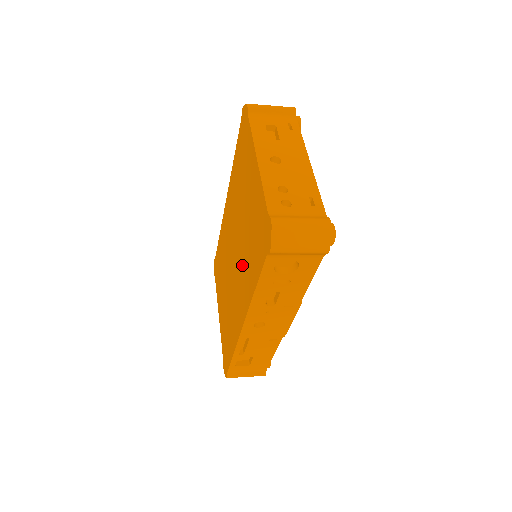
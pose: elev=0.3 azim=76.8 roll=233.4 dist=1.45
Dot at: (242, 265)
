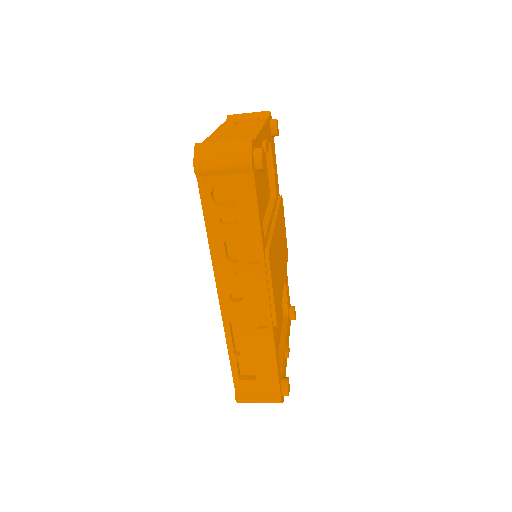
Dot at: occluded
